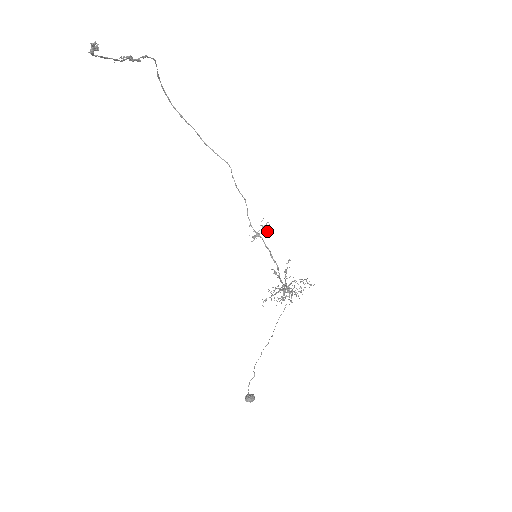
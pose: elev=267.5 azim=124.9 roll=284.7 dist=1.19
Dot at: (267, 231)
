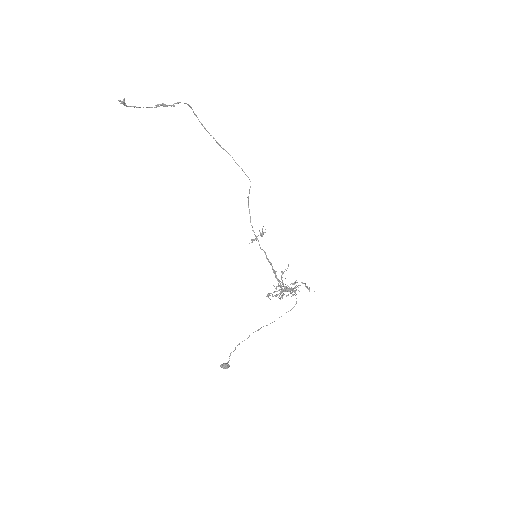
Dot at: (262, 236)
